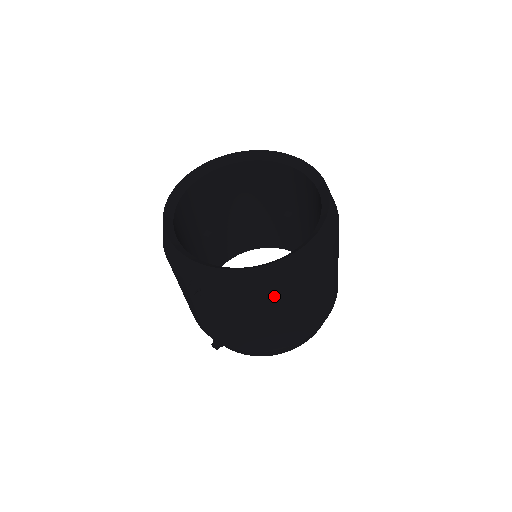
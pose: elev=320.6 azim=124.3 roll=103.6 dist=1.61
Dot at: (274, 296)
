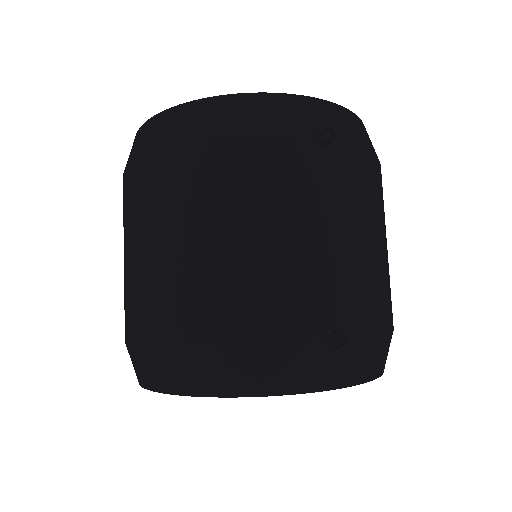
Dot at: occluded
